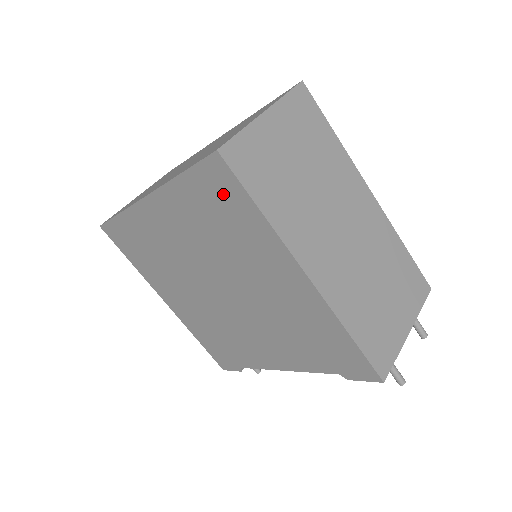
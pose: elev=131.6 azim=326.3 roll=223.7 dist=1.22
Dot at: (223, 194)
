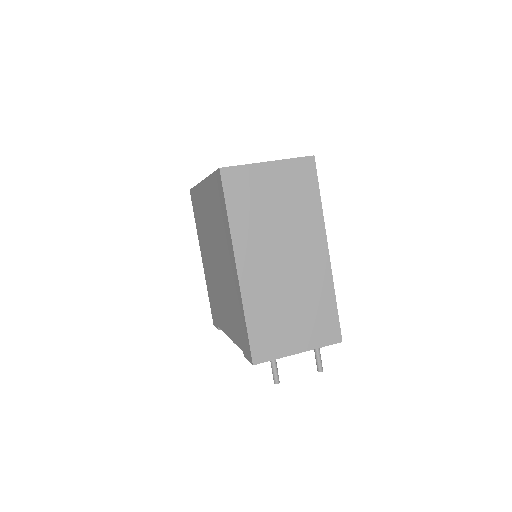
Dot at: (219, 196)
